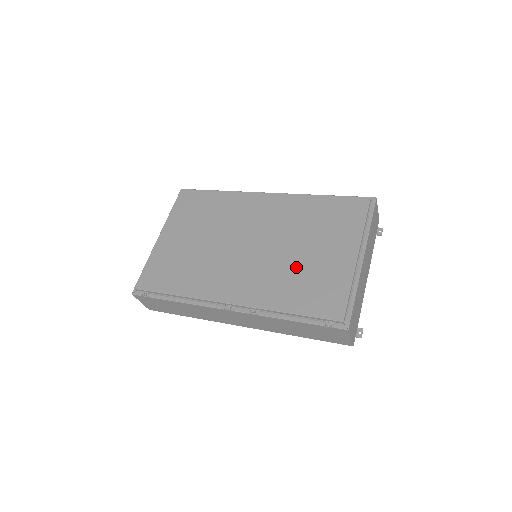
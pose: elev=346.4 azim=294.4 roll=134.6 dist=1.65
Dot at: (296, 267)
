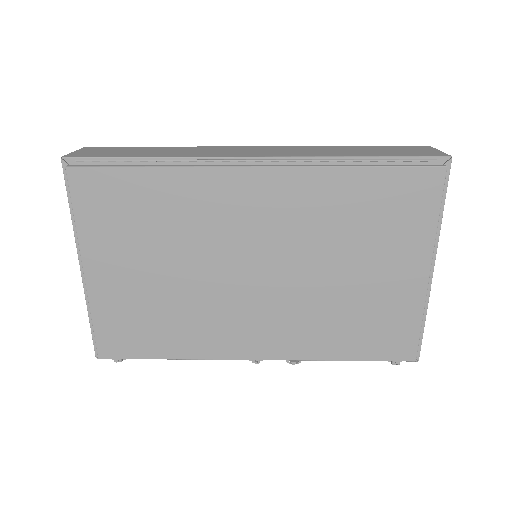
Dot at: (342, 301)
